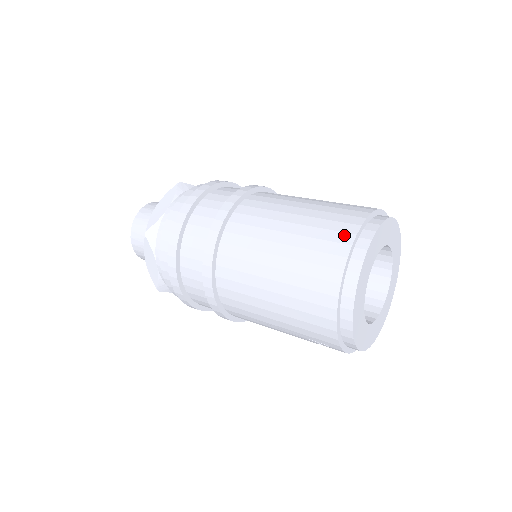
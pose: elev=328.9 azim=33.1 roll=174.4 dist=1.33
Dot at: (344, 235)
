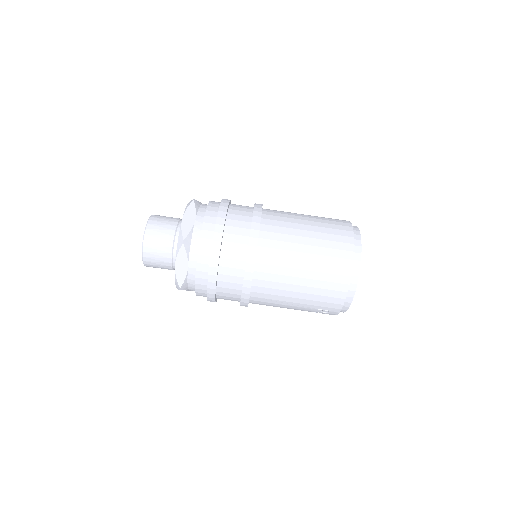
Dot at: (347, 238)
